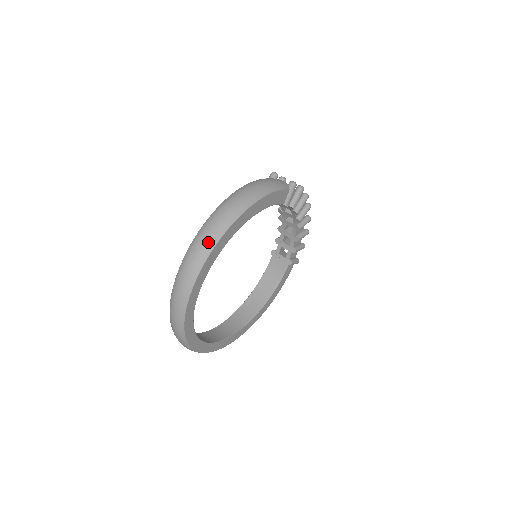
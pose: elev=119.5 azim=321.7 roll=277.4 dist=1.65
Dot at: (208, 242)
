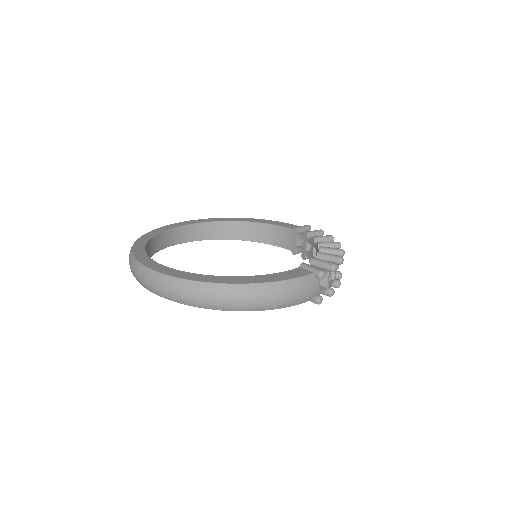
Dot at: (181, 298)
